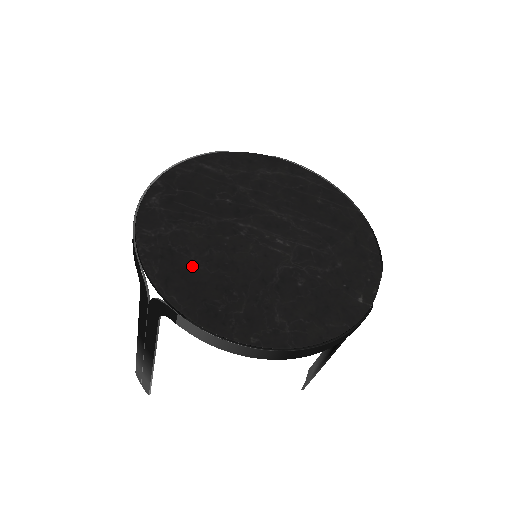
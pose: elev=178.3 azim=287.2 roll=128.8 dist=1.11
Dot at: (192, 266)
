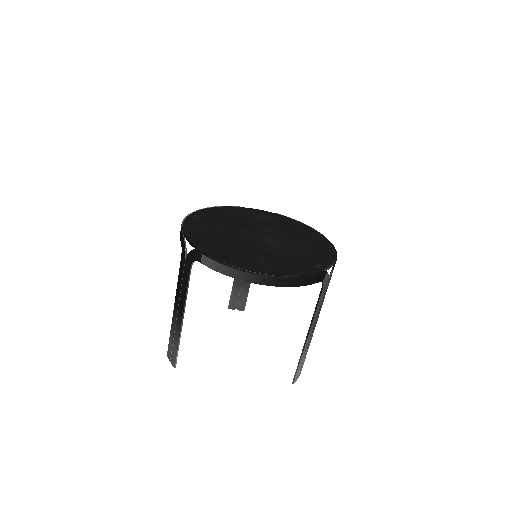
Dot at: (214, 239)
